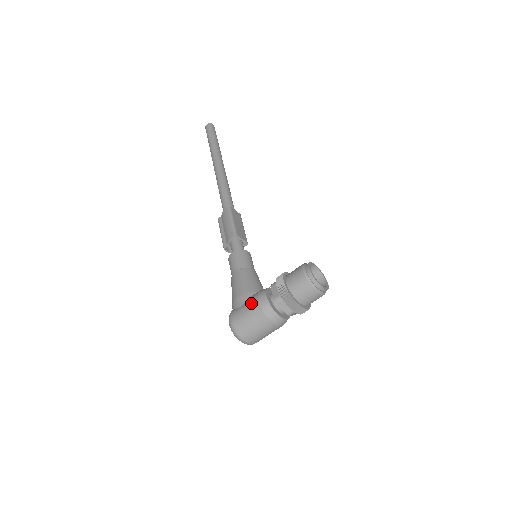
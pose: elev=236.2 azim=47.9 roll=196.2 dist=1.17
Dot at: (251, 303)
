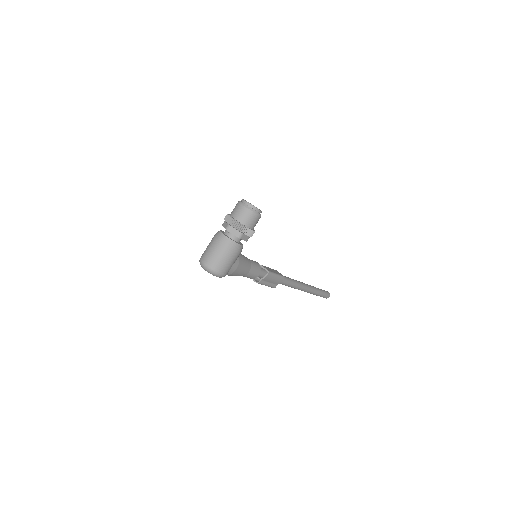
Dot at: occluded
